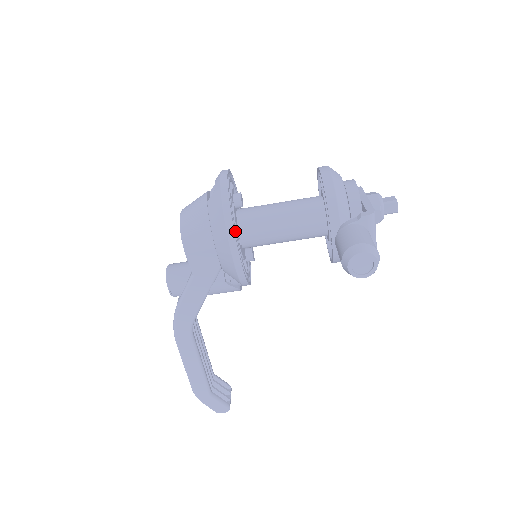
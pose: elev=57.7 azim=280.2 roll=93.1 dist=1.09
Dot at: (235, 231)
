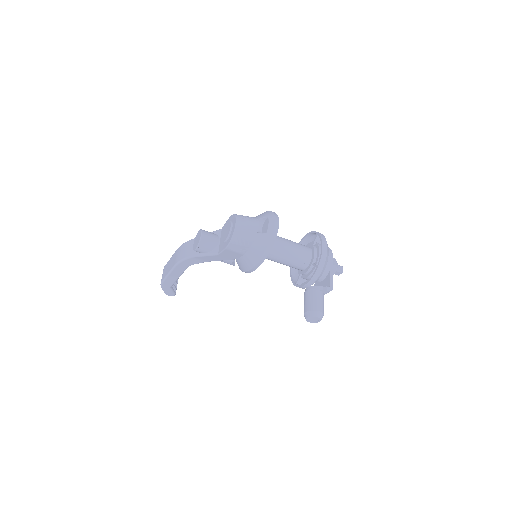
Dot at: occluded
